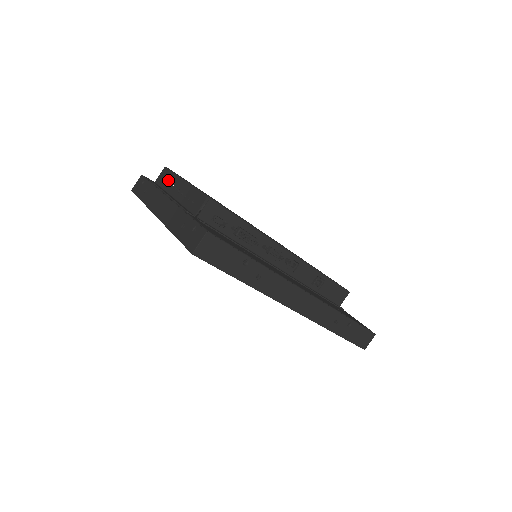
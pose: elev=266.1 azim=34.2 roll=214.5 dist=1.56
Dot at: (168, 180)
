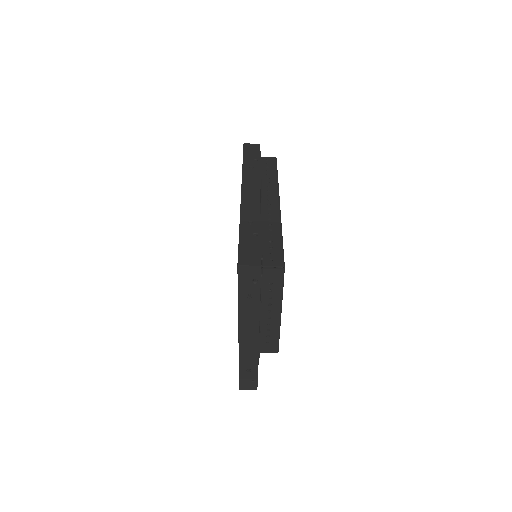
Dot at: (273, 292)
